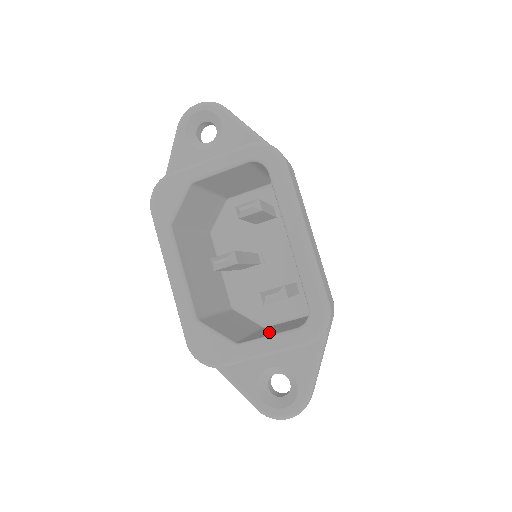
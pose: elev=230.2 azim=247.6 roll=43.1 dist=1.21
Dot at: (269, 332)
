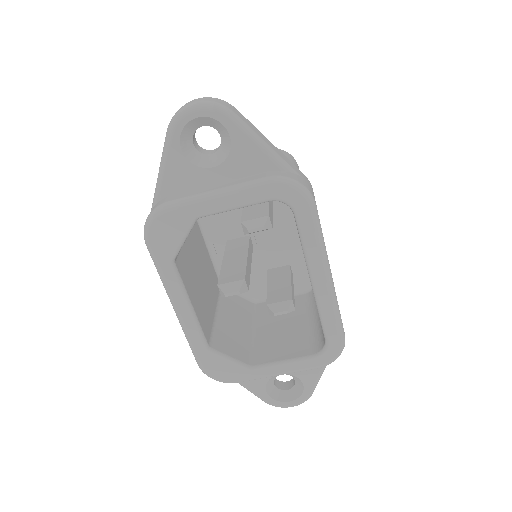
Dot at: (277, 343)
